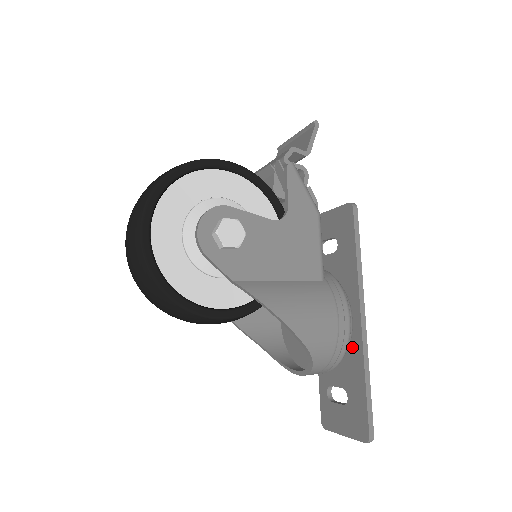
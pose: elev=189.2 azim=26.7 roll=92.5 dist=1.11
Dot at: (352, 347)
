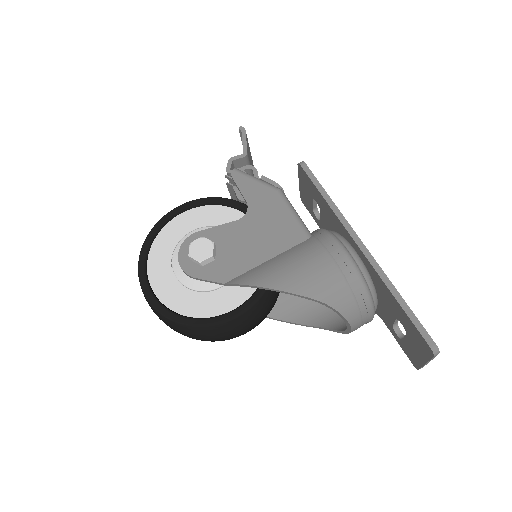
Dot at: (373, 277)
